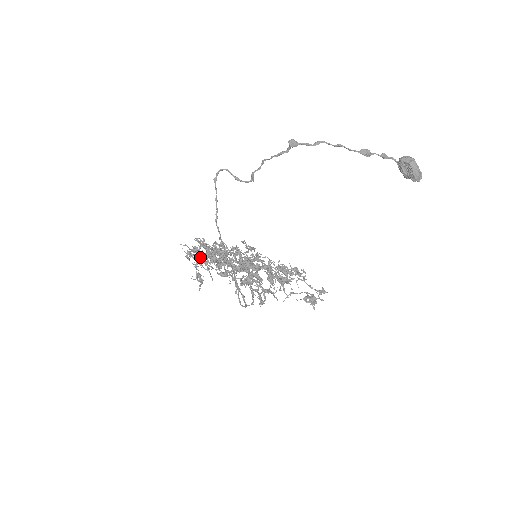
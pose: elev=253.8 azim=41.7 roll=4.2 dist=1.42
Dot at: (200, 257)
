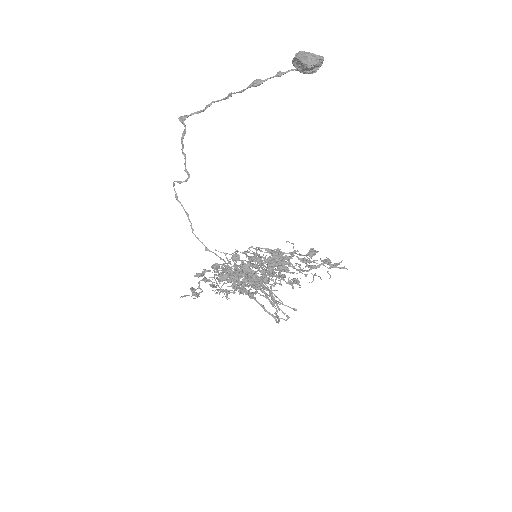
Dot at: occluded
